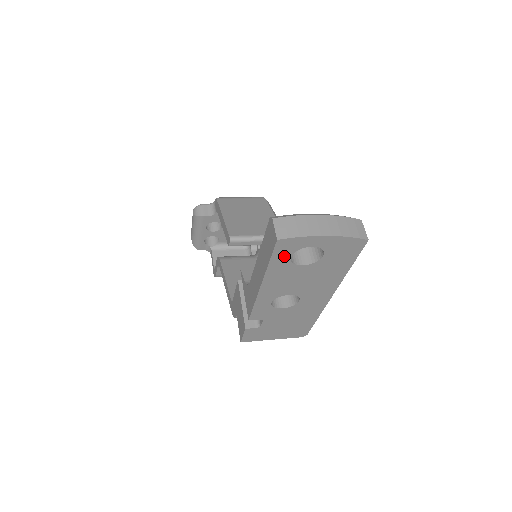
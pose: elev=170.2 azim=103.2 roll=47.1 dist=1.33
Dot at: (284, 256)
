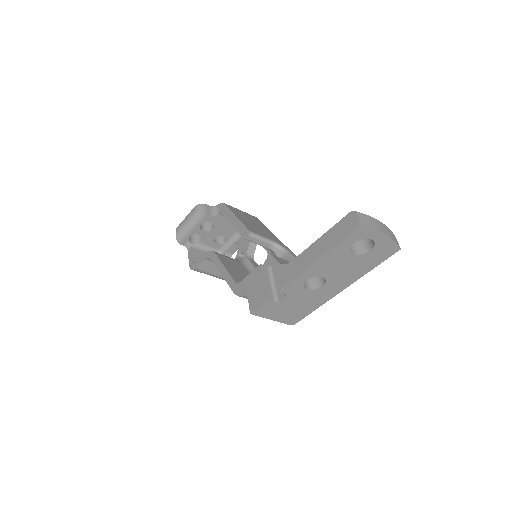
Dot at: (352, 241)
